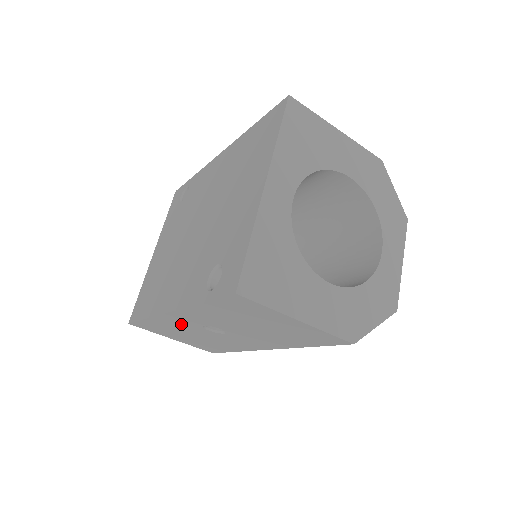
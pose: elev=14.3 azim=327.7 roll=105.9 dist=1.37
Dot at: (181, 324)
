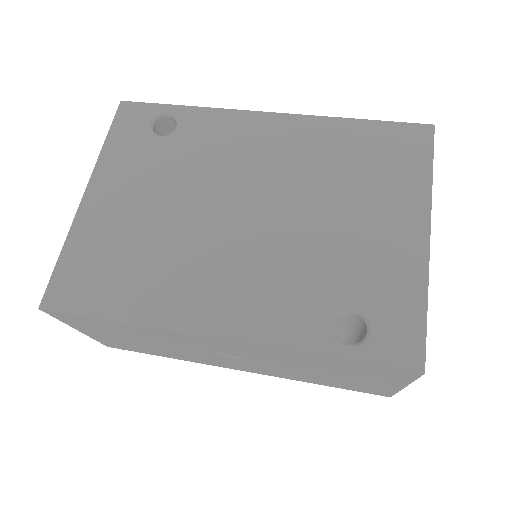
Dot at: (183, 340)
